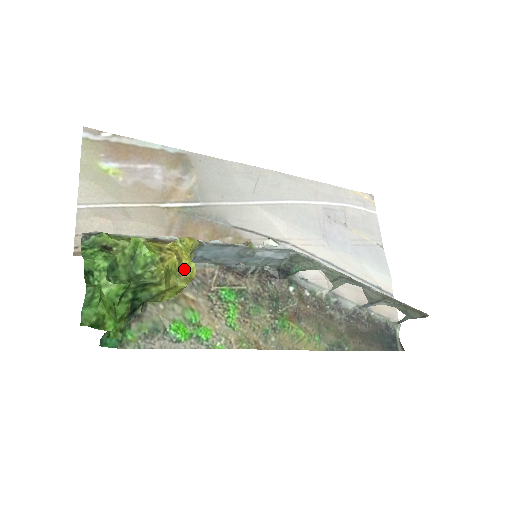
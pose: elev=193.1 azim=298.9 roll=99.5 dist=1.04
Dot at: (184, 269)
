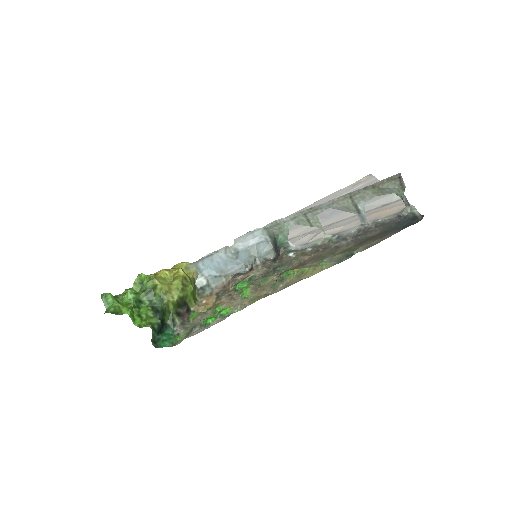
Dot at: (175, 274)
